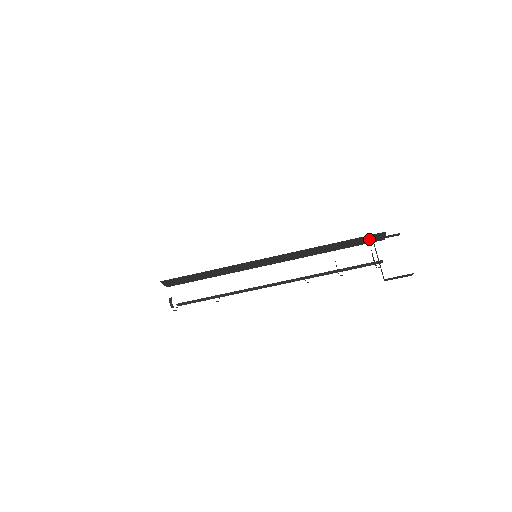
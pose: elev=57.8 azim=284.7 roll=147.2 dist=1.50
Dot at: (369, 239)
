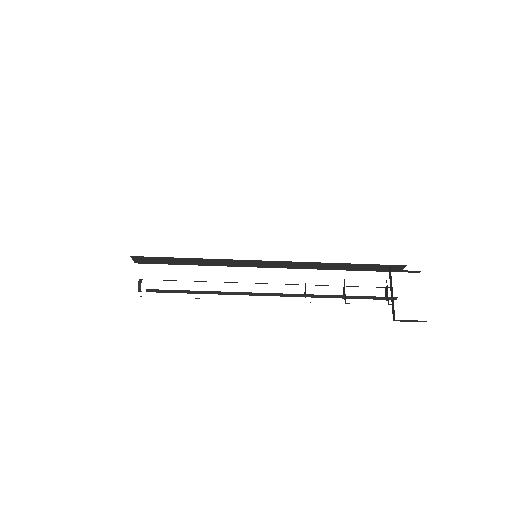
Dot at: (384, 268)
